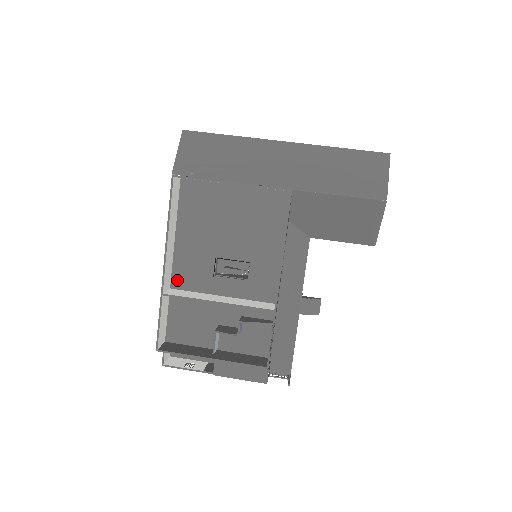
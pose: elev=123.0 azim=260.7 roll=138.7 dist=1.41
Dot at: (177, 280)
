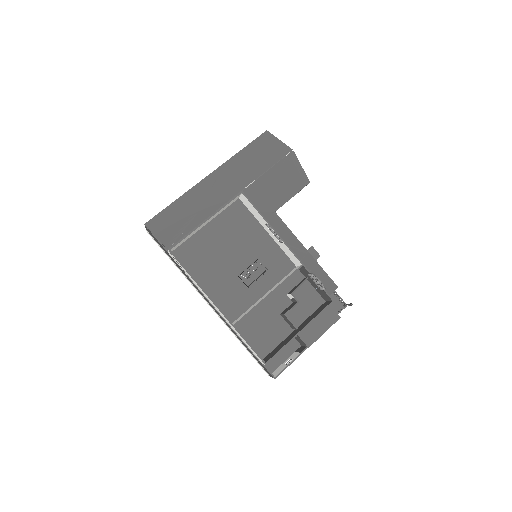
Dot at: (230, 315)
